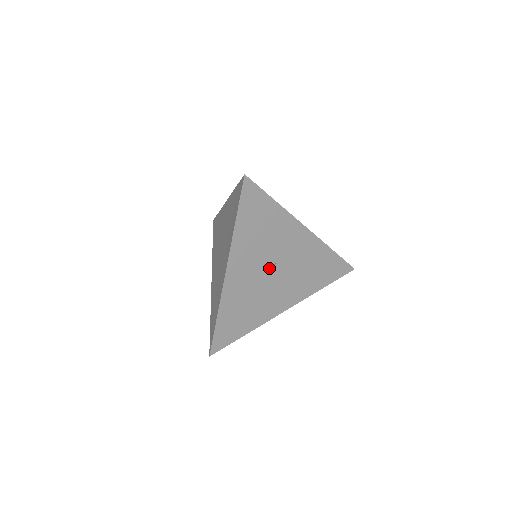
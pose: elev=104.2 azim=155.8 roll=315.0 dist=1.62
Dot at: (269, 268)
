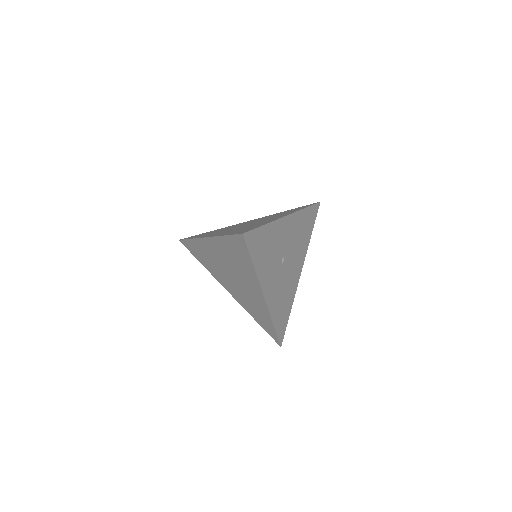
Dot at: (282, 264)
